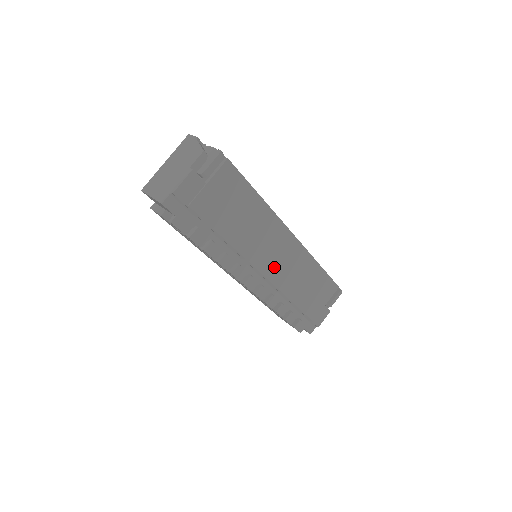
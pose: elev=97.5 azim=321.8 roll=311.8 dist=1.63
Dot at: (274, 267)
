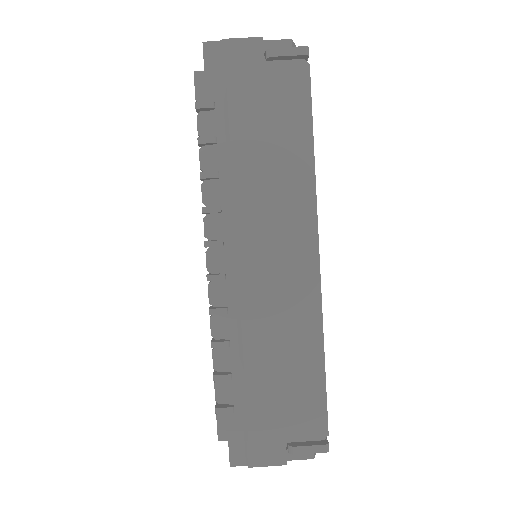
Dot at: (260, 270)
